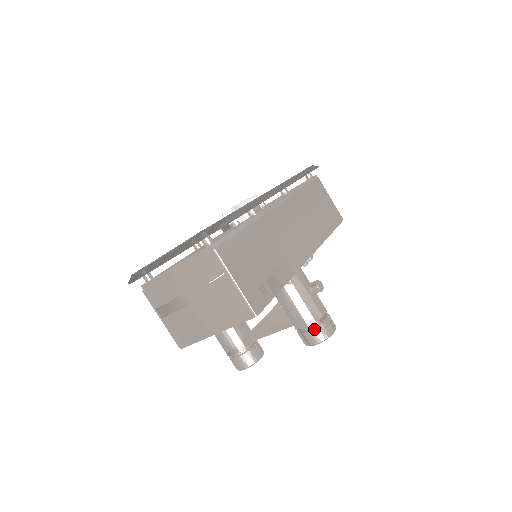
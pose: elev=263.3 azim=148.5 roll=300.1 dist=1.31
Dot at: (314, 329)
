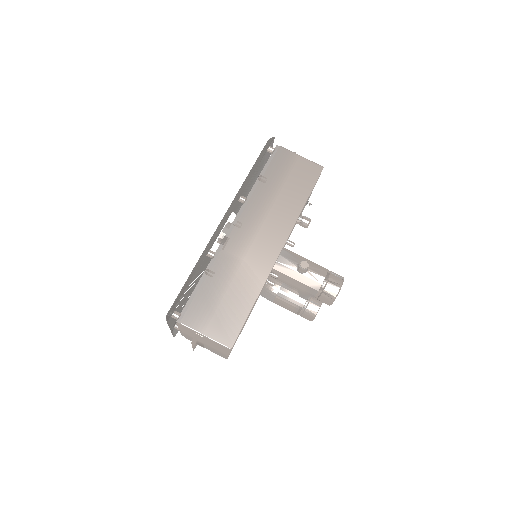
Dot at: (321, 296)
